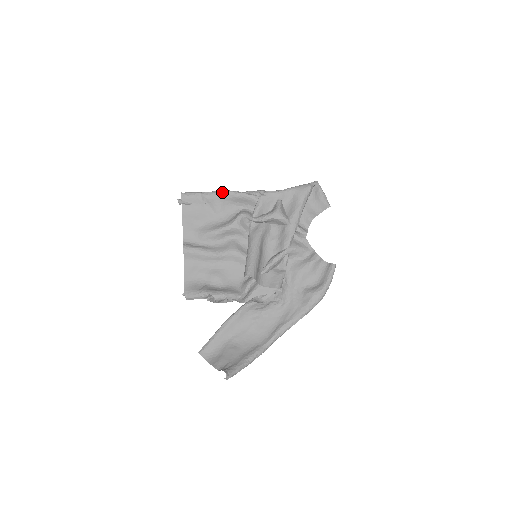
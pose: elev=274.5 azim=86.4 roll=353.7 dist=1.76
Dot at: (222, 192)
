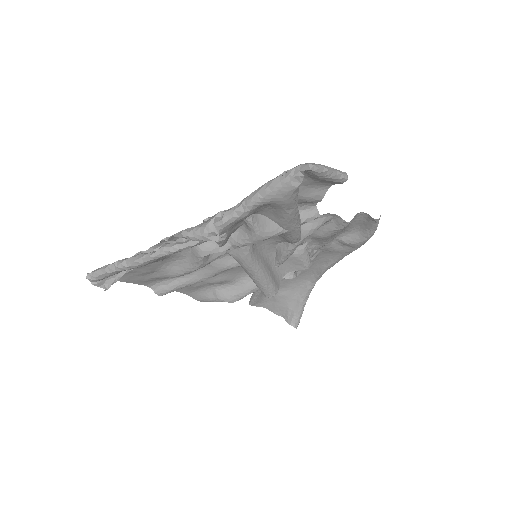
Dot at: (148, 261)
